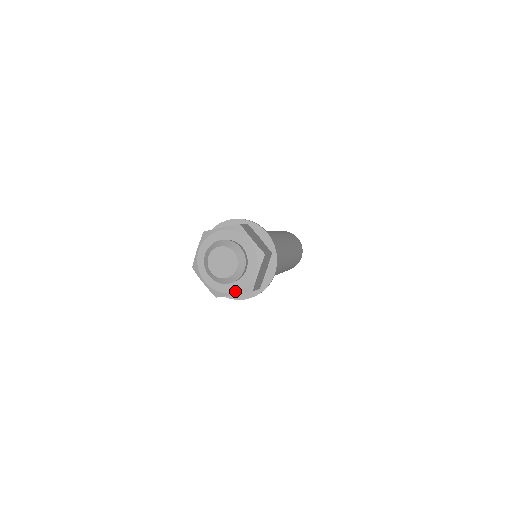
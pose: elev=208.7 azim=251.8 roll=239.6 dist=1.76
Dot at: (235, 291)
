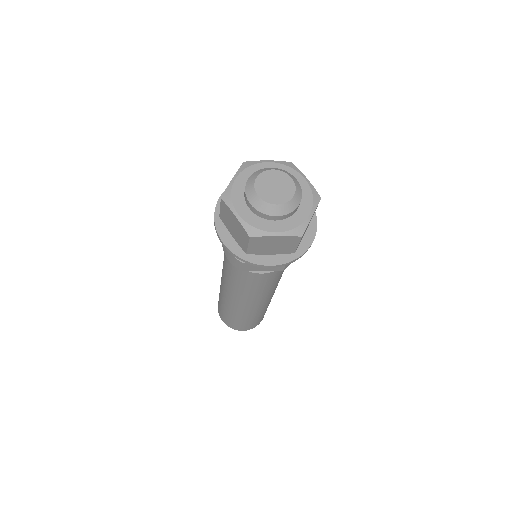
Dot at: (280, 231)
